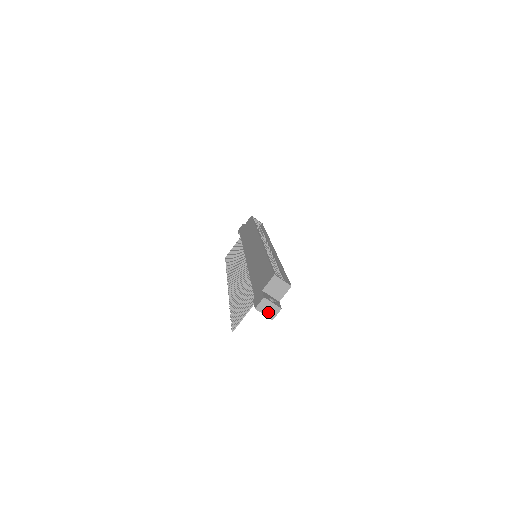
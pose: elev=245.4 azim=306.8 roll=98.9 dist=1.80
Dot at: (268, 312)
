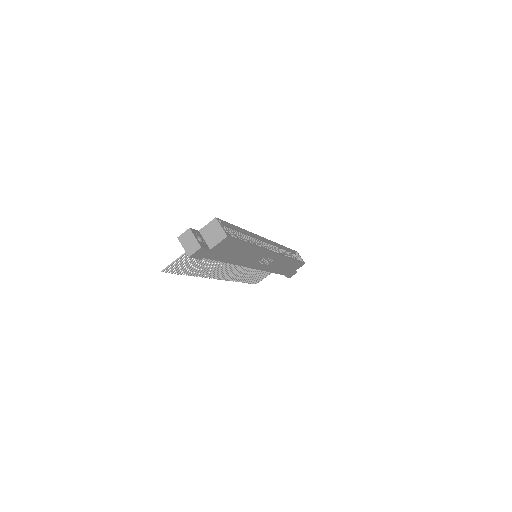
Dot at: (188, 246)
